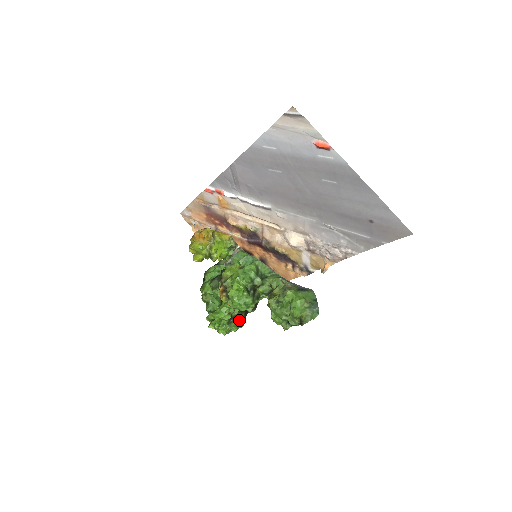
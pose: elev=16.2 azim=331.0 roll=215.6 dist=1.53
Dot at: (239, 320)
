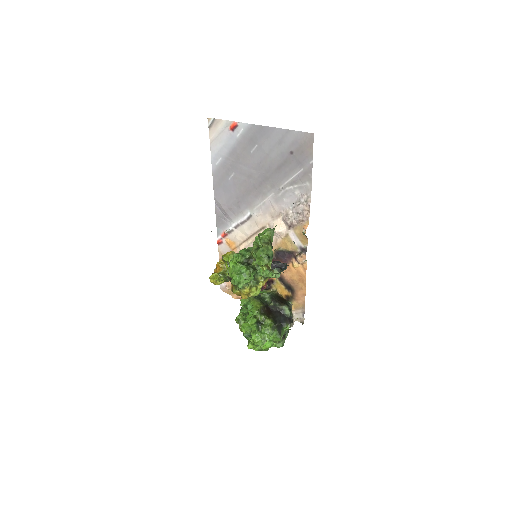
Dot at: (267, 324)
